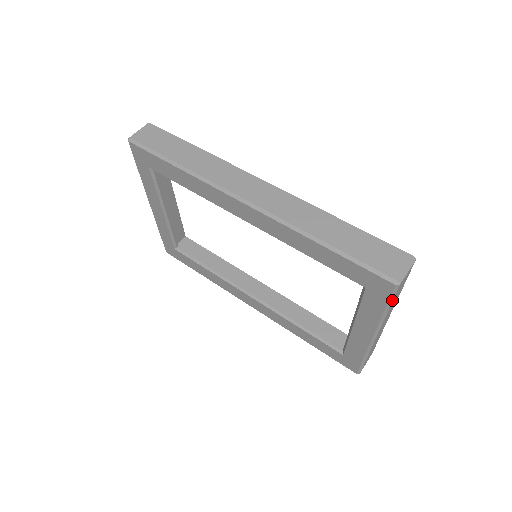
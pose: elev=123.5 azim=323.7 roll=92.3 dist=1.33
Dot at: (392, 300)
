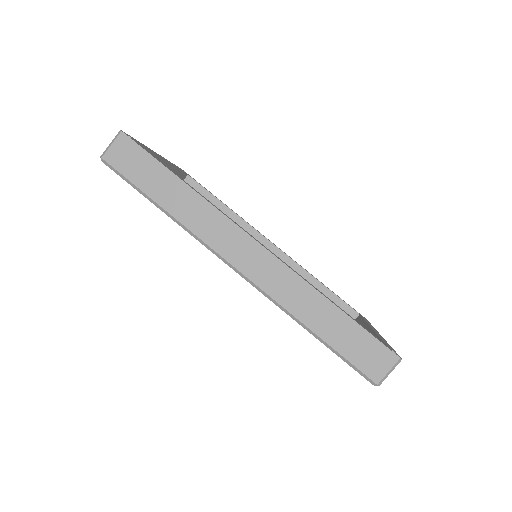
Dot at: occluded
